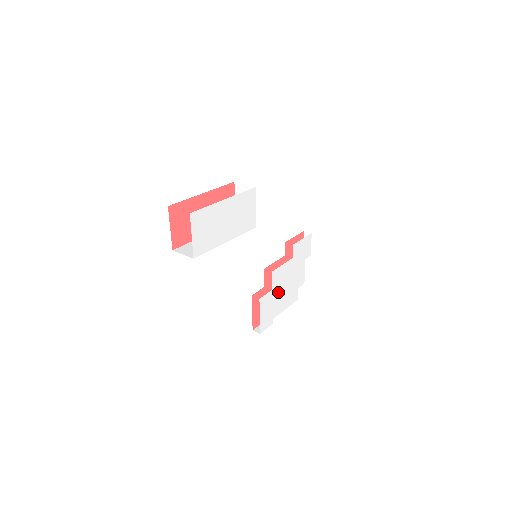
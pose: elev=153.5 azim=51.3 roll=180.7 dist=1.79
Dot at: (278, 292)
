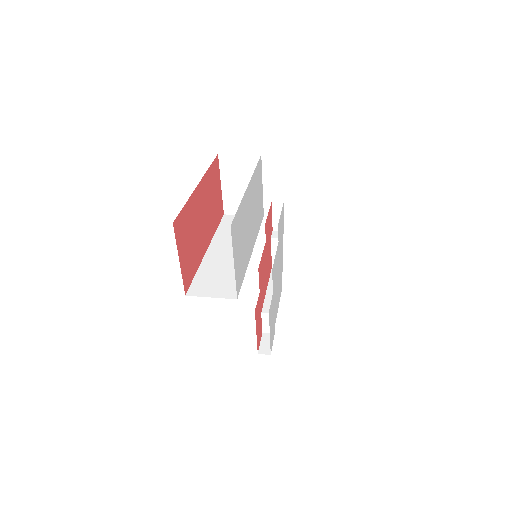
Dot at: (274, 292)
